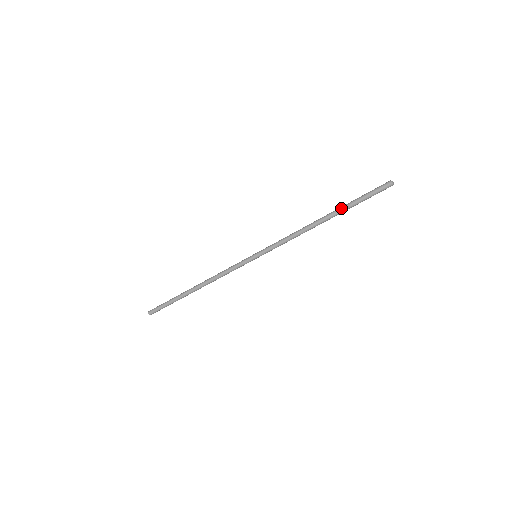
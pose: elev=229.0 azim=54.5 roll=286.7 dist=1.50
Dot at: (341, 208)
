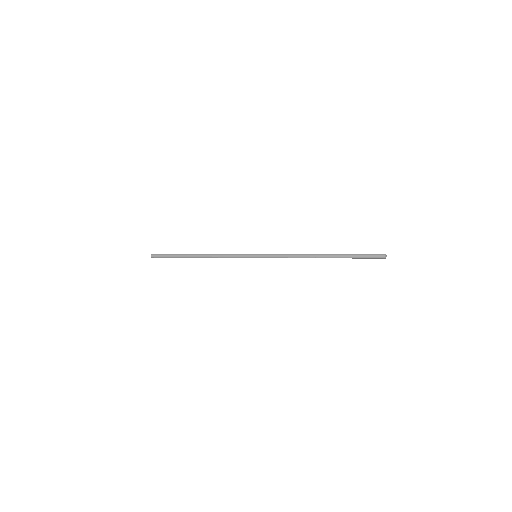
Dot at: occluded
